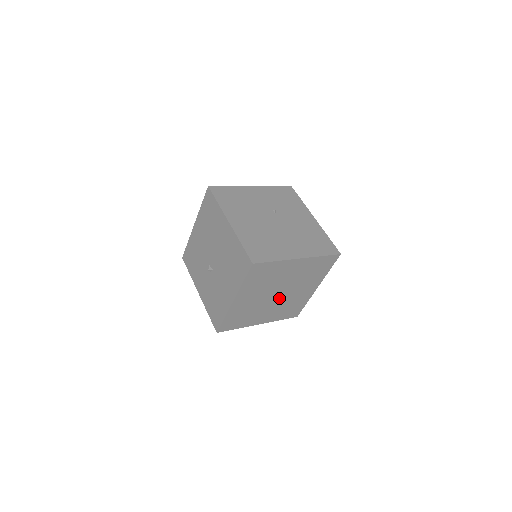
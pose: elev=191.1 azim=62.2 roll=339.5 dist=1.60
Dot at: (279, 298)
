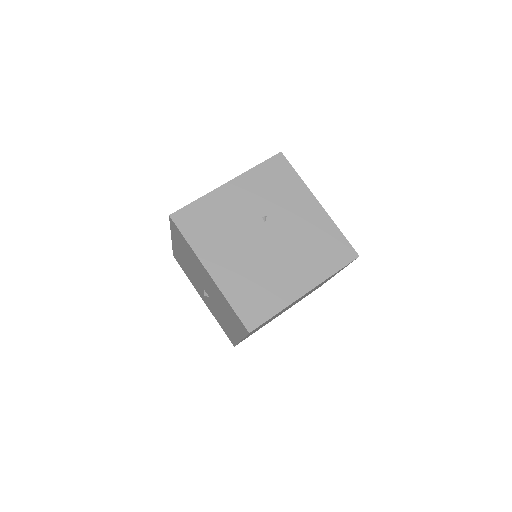
Dot at: (293, 304)
